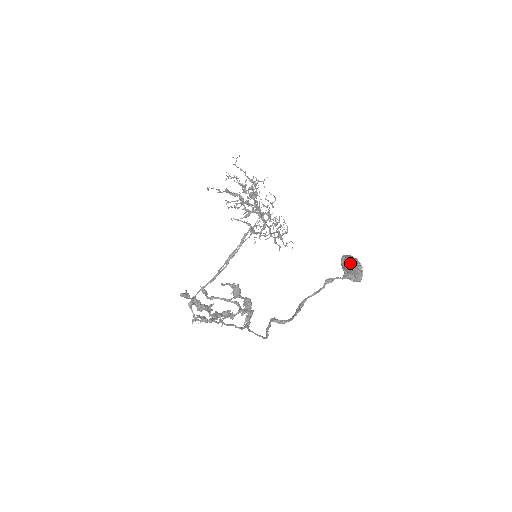
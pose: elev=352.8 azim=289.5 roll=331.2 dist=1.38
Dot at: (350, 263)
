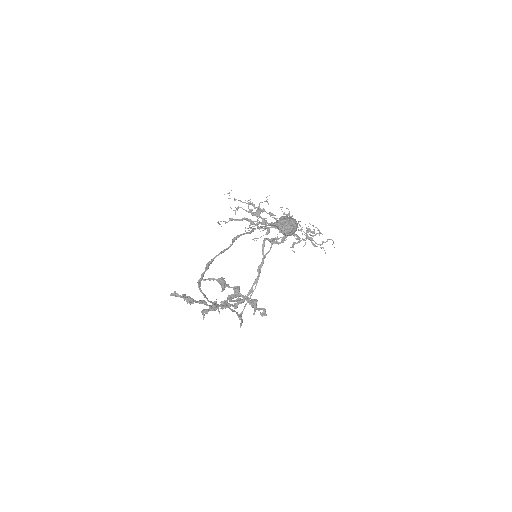
Dot at: (277, 221)
